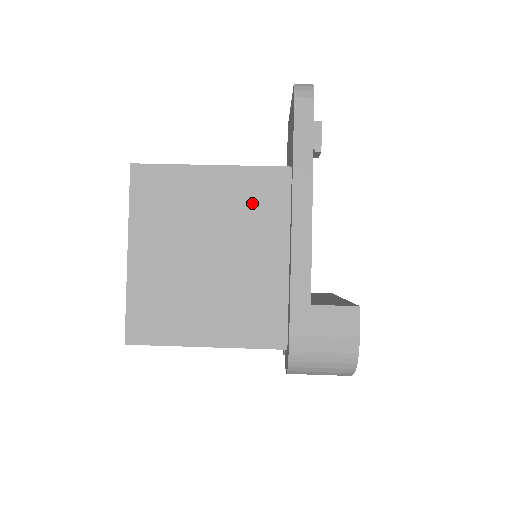
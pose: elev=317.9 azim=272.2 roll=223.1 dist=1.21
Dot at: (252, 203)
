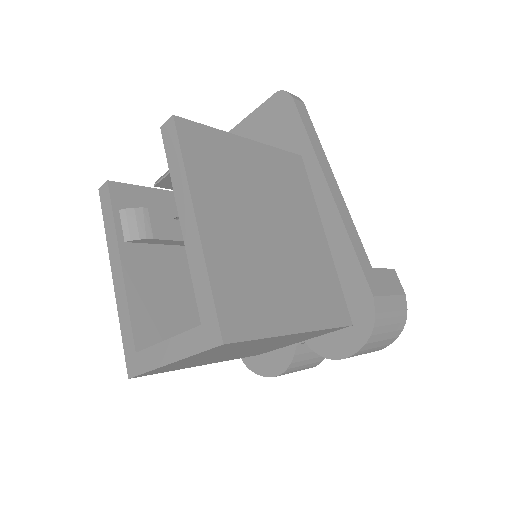
Dot at: (287, 182)
